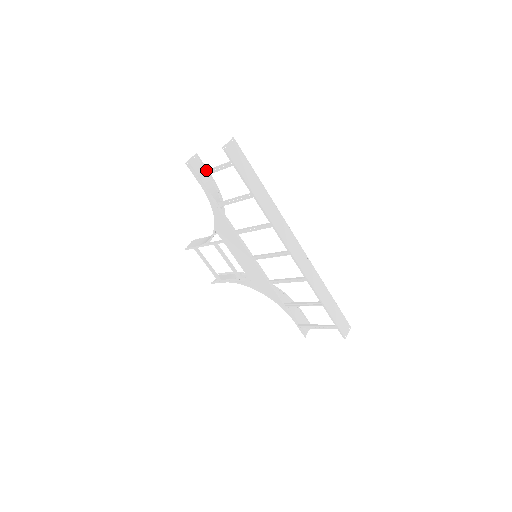
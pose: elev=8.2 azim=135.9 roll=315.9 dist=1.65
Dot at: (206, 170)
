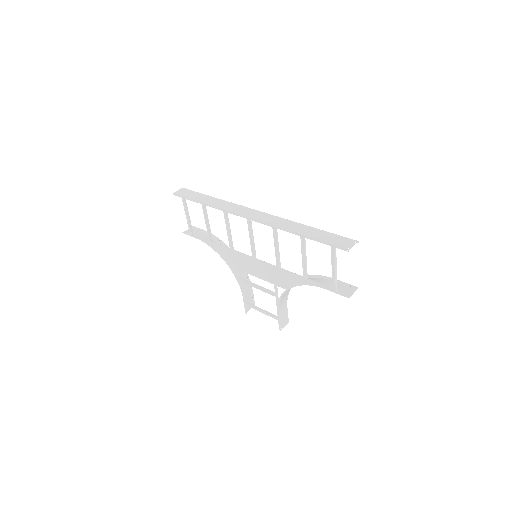
Dot at: (188, 223)
